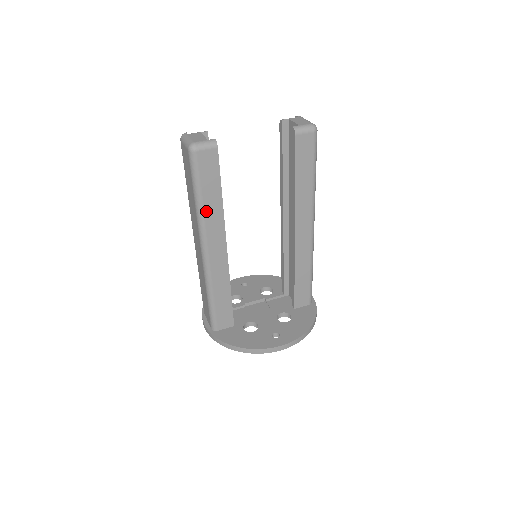
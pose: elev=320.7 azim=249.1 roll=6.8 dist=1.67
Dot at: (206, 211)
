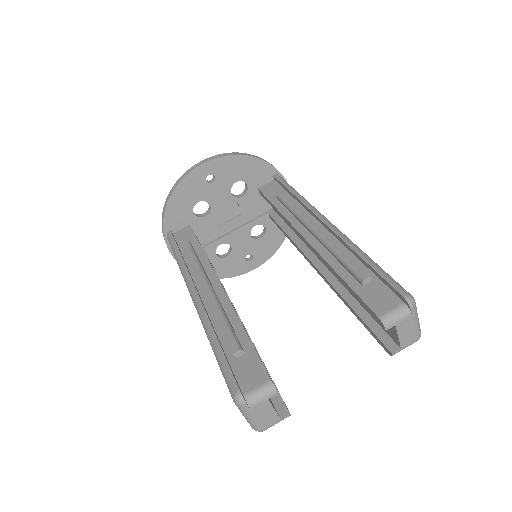
Dot at: occluded
